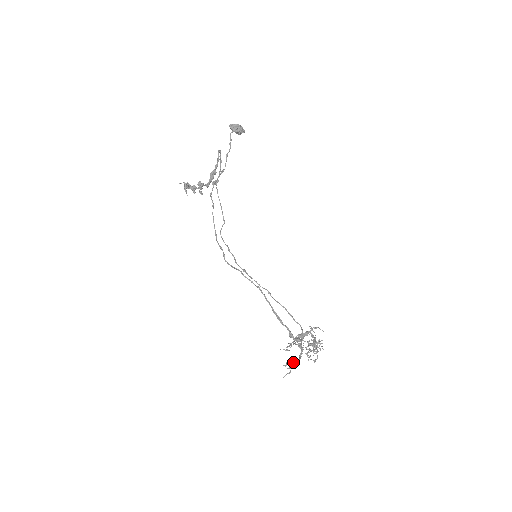
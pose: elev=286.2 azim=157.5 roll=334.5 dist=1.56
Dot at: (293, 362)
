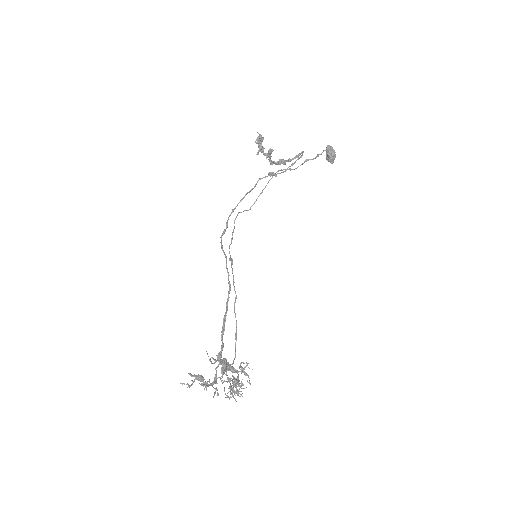
Dot at: (202, 379)
